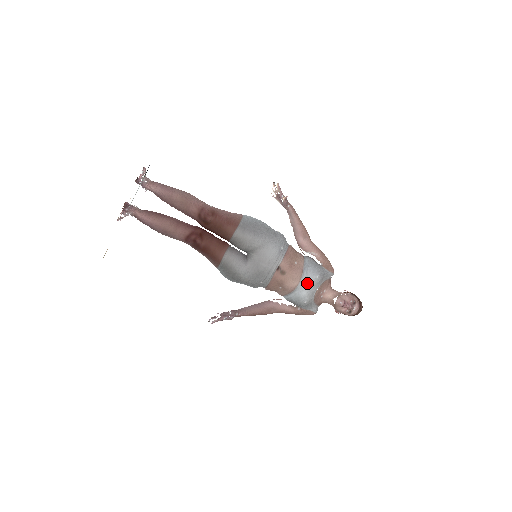
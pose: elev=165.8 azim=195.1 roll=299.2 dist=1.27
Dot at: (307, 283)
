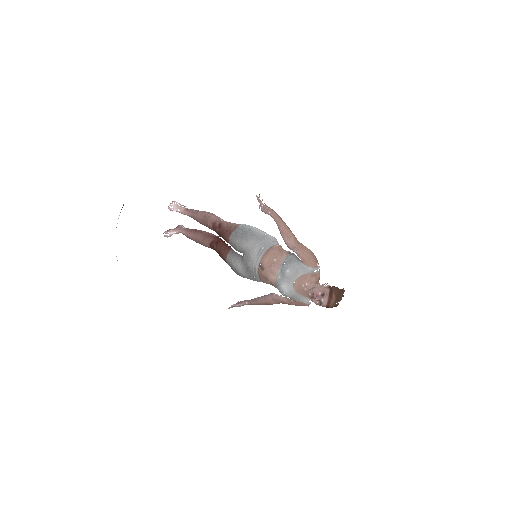
Dot at: (282, 277)
